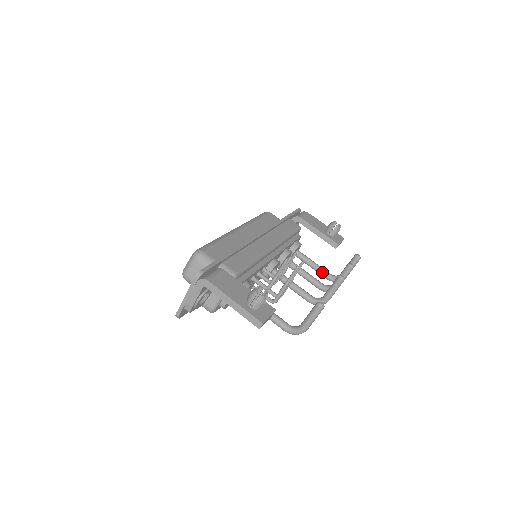
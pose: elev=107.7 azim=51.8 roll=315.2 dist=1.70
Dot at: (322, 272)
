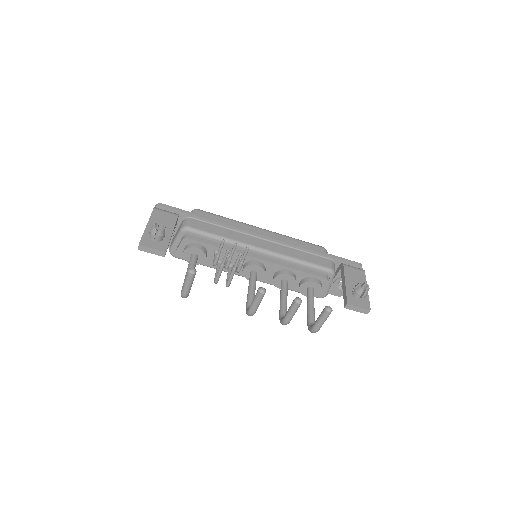
Dot at: (308, 315)
